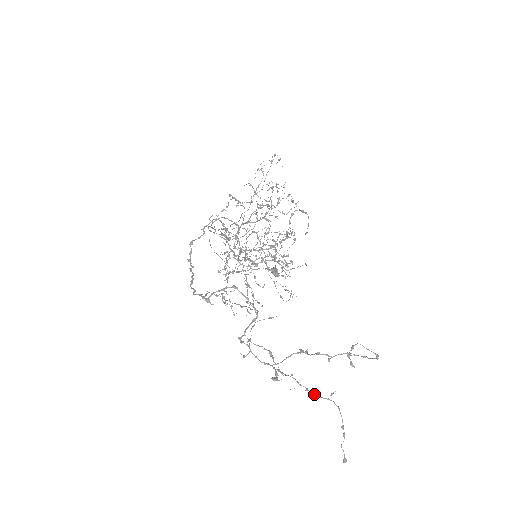
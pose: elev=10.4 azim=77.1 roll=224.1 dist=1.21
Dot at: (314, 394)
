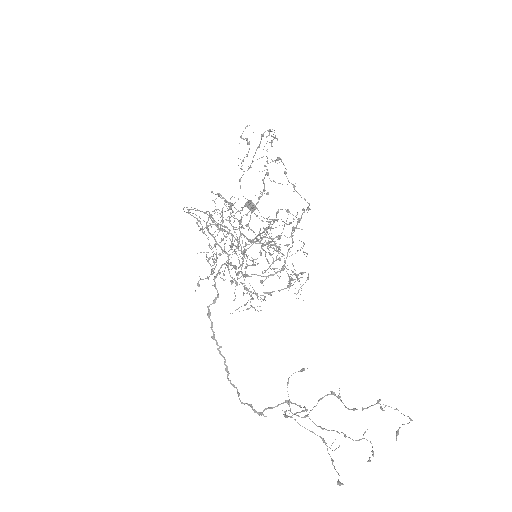
Dot at: occluded
